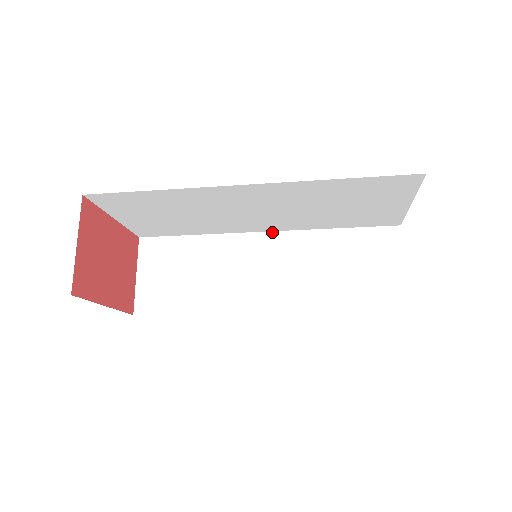
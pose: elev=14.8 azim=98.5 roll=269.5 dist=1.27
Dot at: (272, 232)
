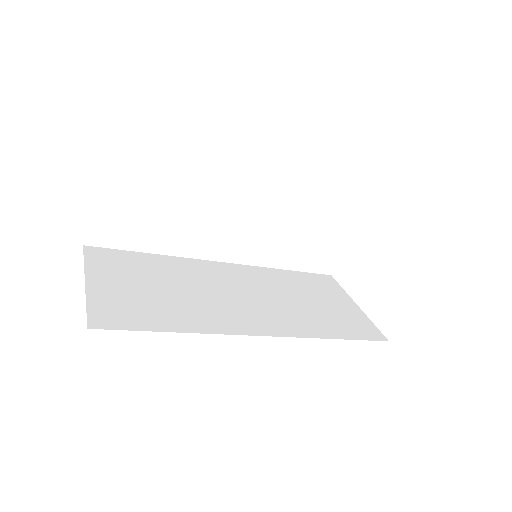
Dot at: (257, 190)
